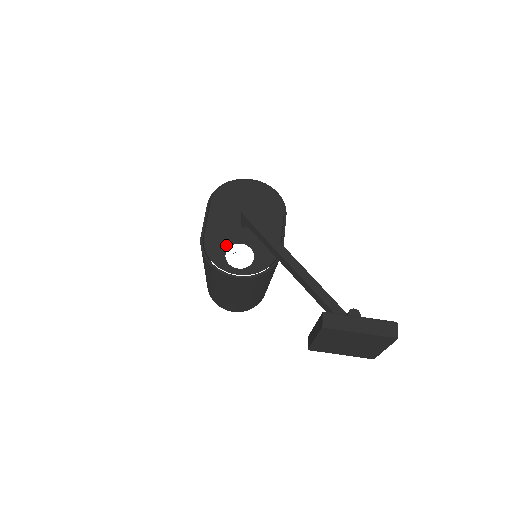
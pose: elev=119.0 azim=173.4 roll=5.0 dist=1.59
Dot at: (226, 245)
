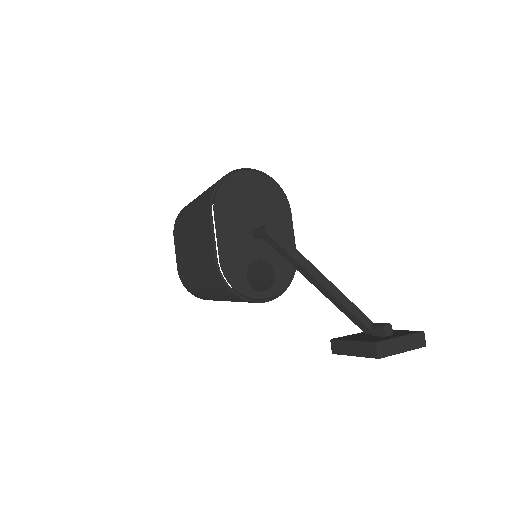
Dot at: (245, 266)
